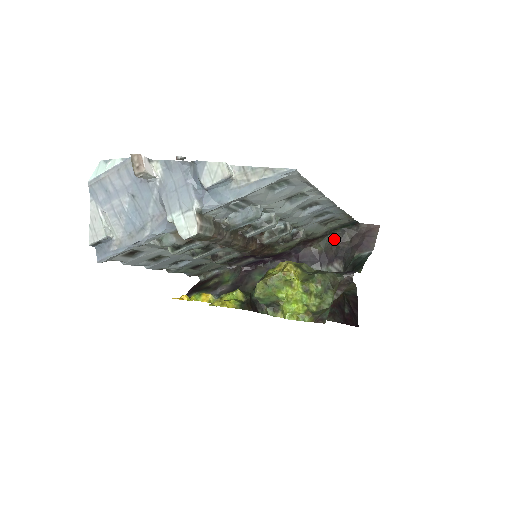
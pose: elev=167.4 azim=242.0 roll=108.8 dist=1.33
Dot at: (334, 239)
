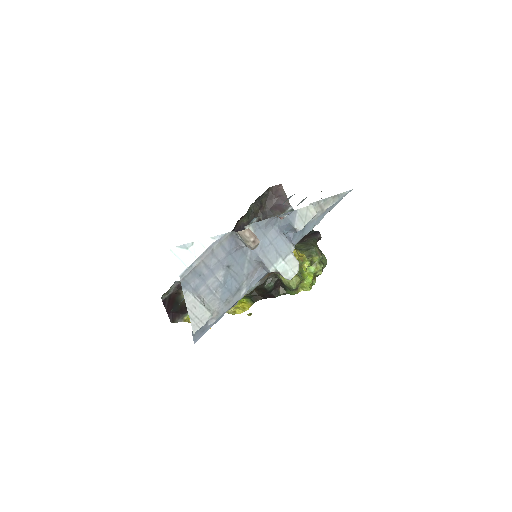
Dot at: (255, 208)
